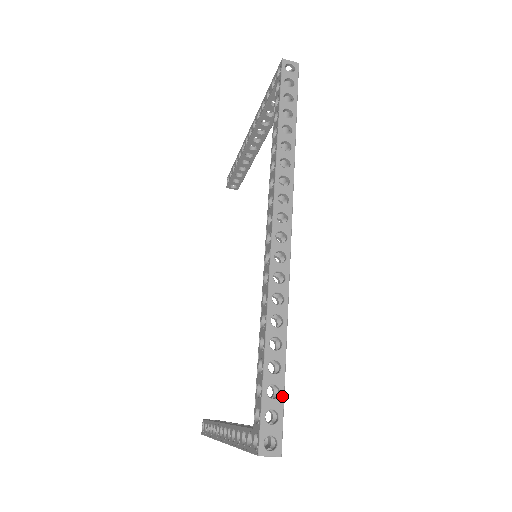
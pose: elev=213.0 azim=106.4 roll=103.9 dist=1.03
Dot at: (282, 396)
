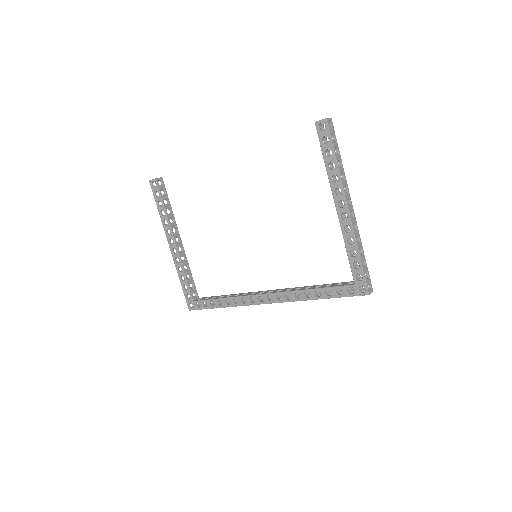
Dot at: occluded
